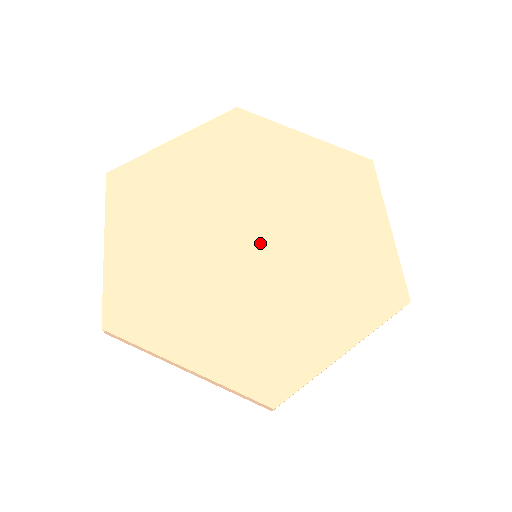
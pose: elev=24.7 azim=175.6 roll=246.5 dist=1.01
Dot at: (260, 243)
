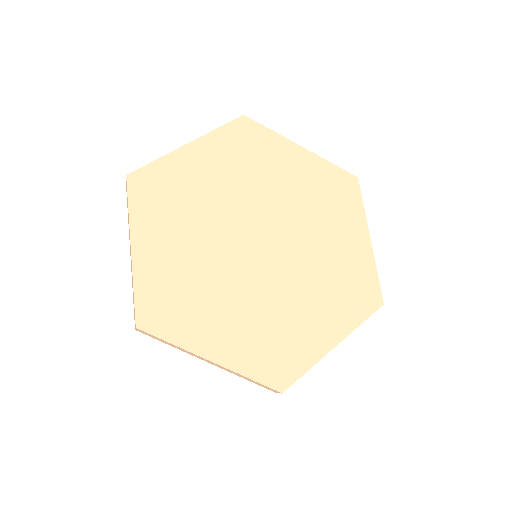
Dot at: (268, 250)
